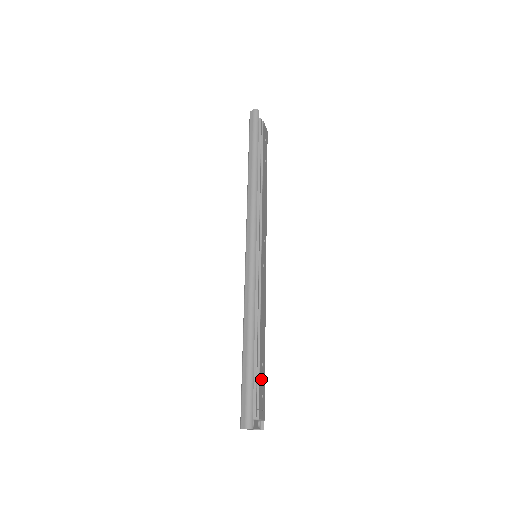
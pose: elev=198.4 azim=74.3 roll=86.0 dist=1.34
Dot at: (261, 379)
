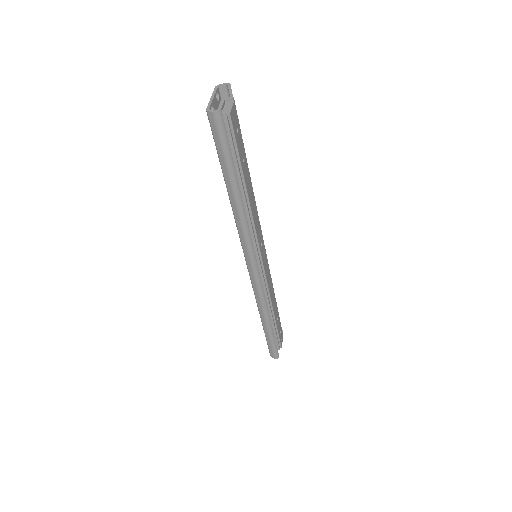
Dot at: (278, 328)
